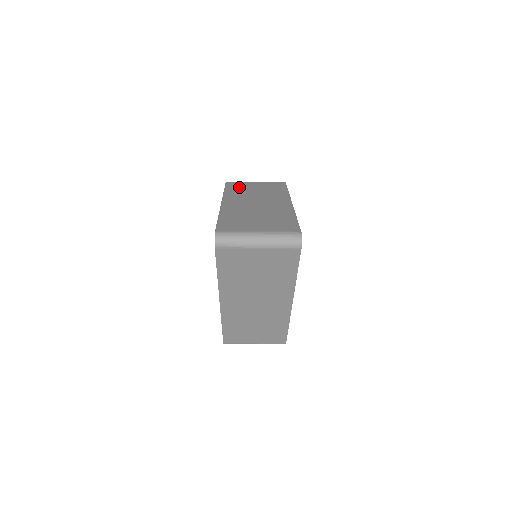
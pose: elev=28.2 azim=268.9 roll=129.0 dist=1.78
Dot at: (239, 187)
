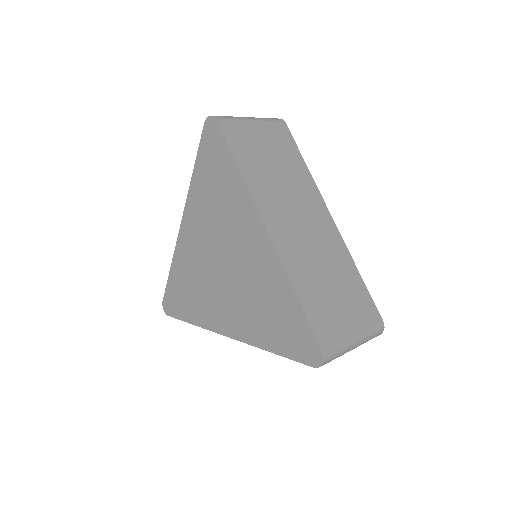
Dot at: (249, 152)
